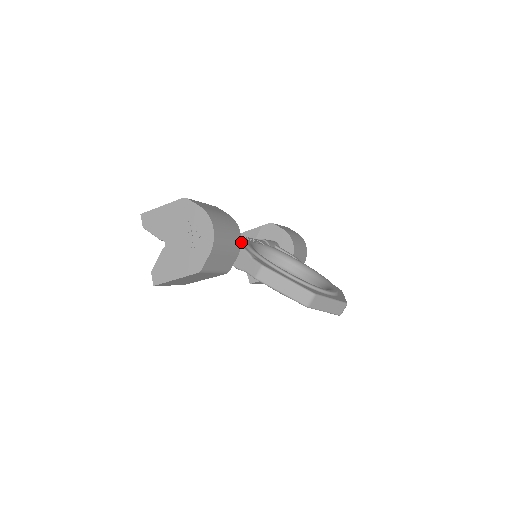
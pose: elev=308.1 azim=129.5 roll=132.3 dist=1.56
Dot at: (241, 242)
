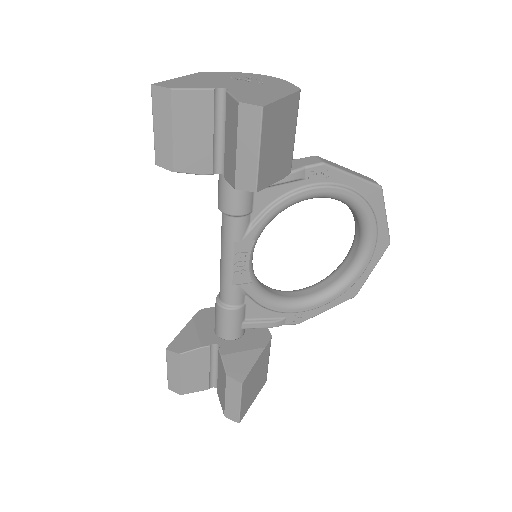
Dot at: occluded
